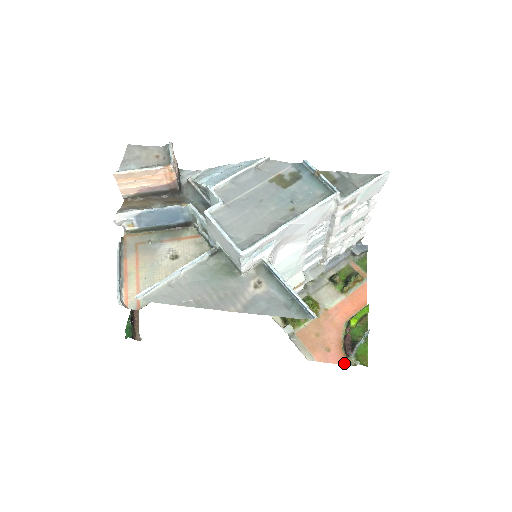
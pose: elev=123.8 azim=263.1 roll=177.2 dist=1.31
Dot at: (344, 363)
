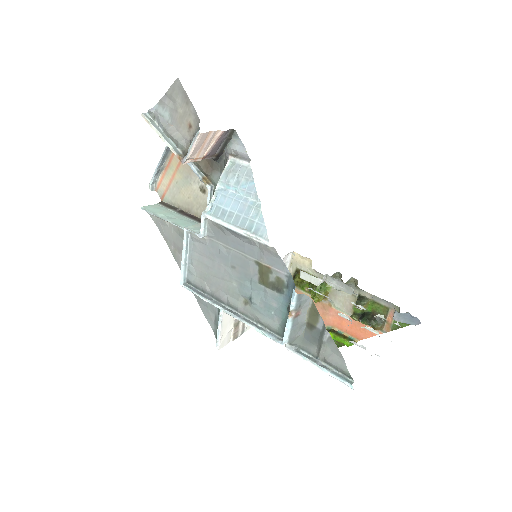
Dot at: occluded
